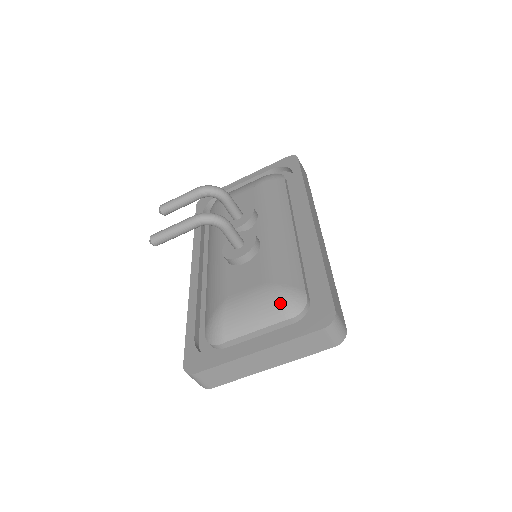
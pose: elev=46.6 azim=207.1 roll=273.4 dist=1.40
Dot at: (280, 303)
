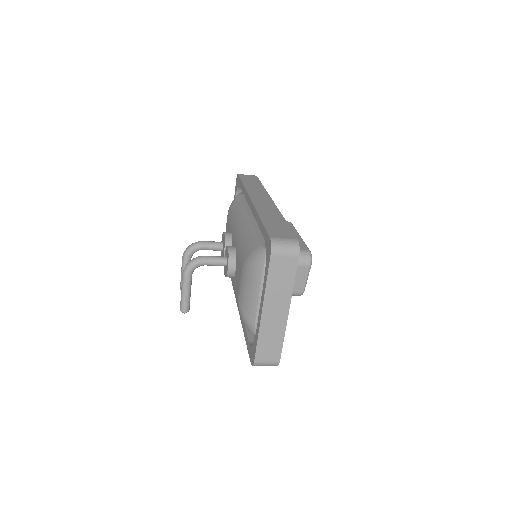
Dot at: (252, 268)
